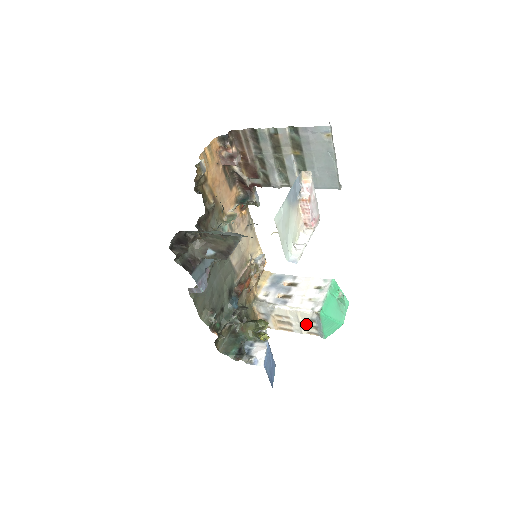
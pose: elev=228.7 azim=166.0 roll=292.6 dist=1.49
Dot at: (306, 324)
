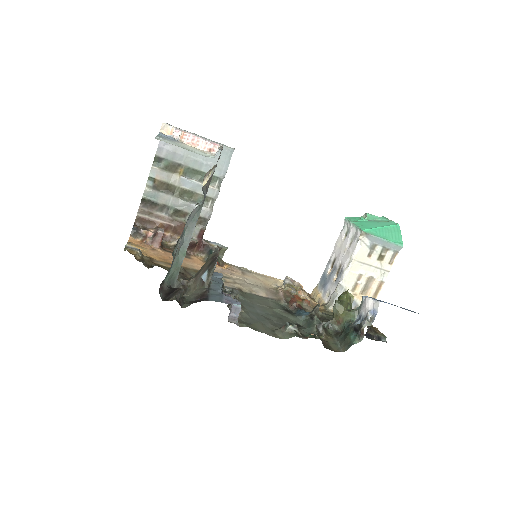
Dot at: (376, 259)
